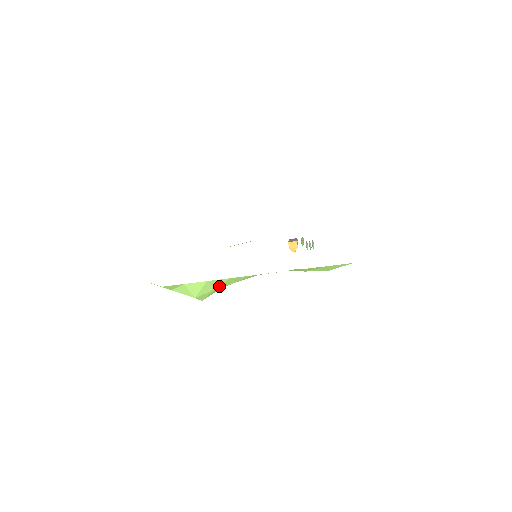
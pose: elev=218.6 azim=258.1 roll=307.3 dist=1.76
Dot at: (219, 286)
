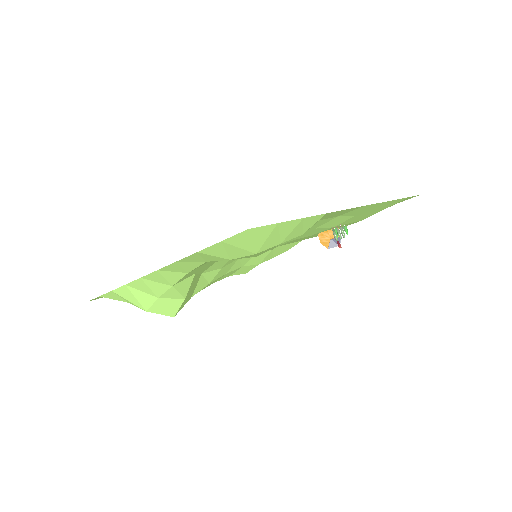
Dot at: (155, 293)
